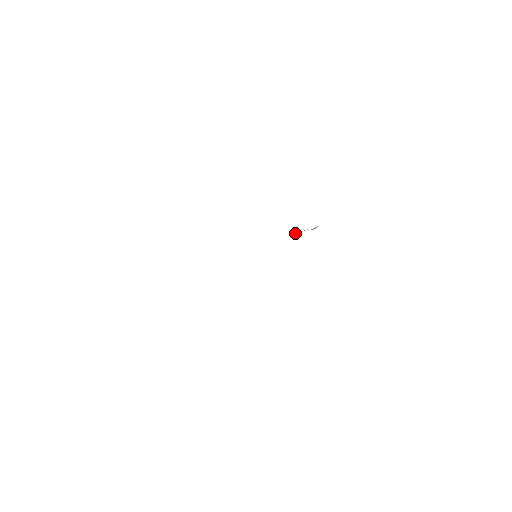
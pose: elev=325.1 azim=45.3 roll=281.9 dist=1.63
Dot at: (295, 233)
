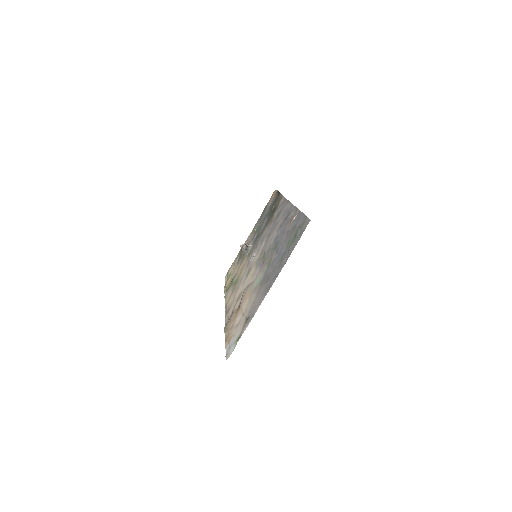
Dot at: (249, 244)
